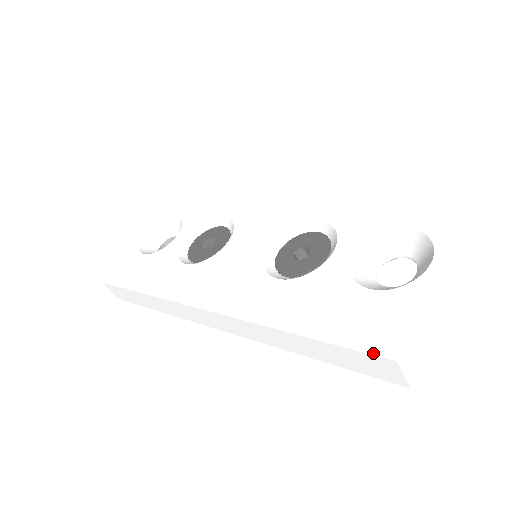
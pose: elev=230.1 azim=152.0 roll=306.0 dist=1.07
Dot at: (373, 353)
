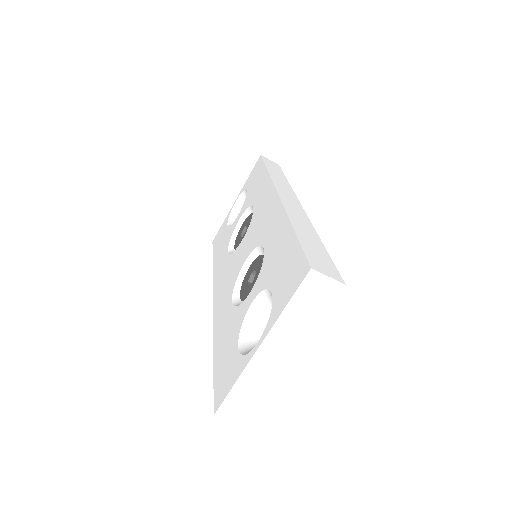
Dot at: (214, 401)
